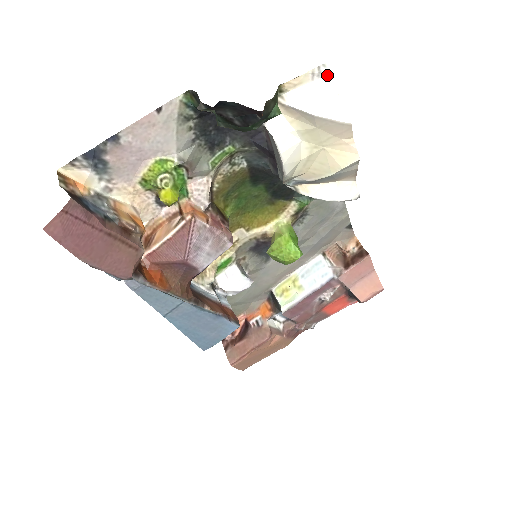
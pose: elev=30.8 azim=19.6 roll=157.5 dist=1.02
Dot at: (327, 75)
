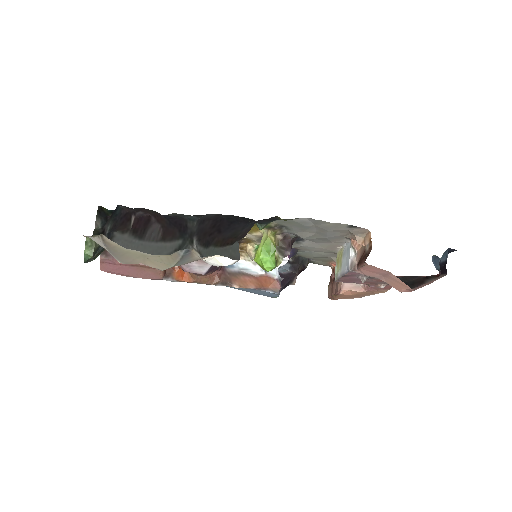
Dot at: (91, 237)
